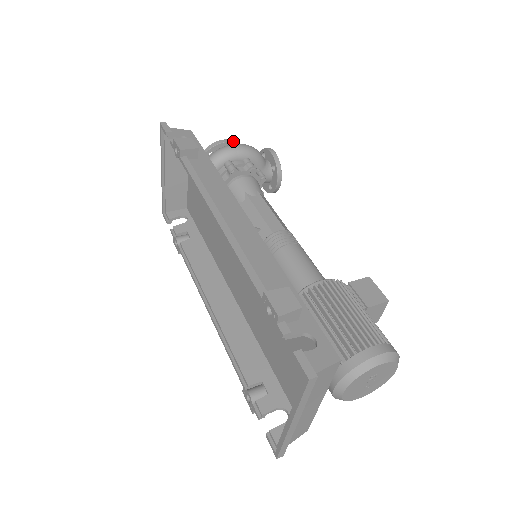
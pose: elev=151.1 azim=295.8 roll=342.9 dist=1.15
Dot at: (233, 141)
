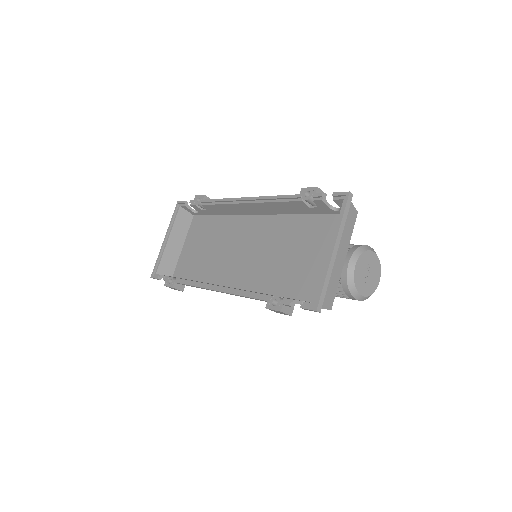
Dot at: occluded
